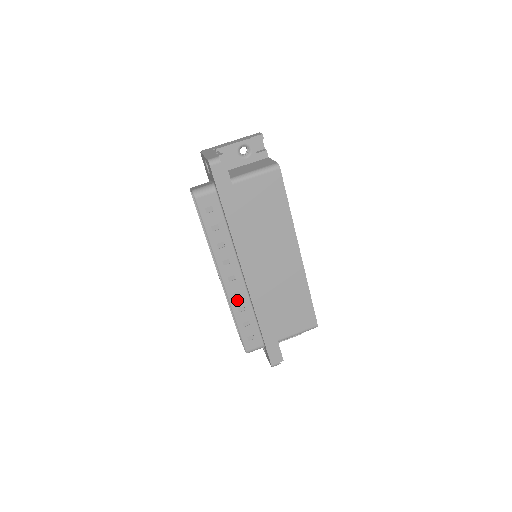
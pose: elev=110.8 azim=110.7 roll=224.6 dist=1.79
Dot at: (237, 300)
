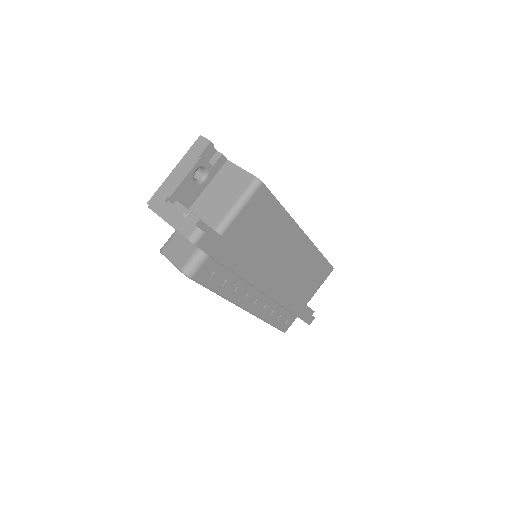
Dot at: (264, 311)
